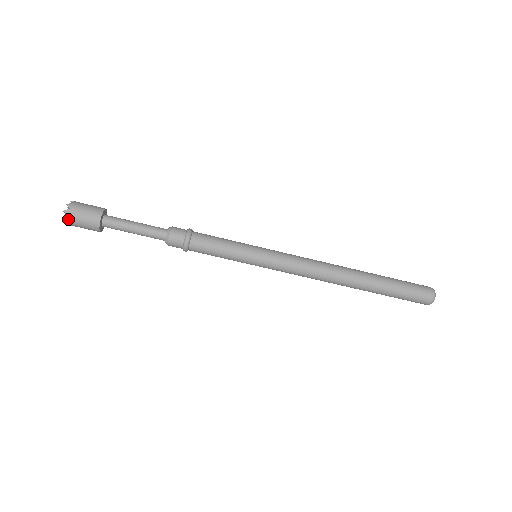
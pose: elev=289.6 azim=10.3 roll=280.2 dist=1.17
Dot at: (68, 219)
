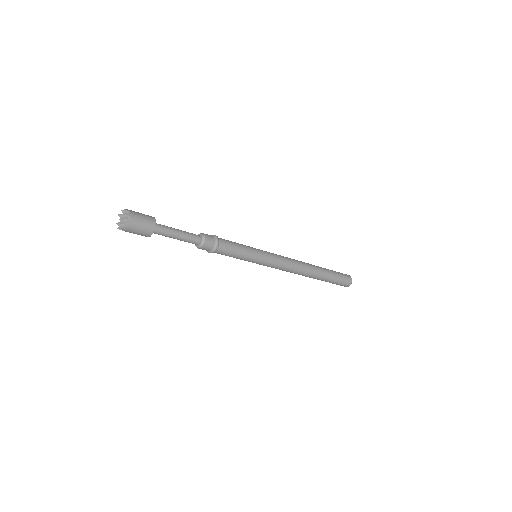
Dot at: (129, 221)
